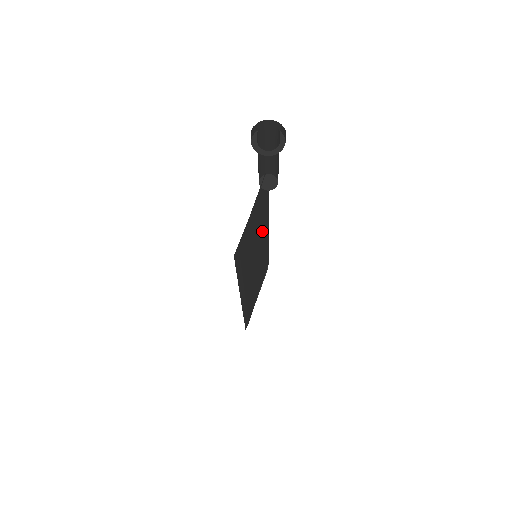
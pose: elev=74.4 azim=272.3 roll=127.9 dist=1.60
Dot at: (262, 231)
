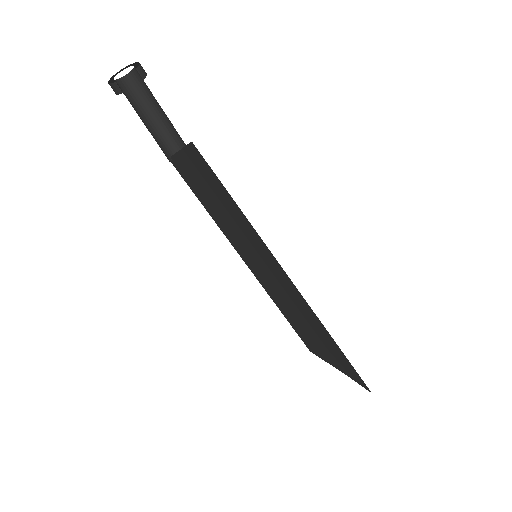
Dot at: (237, 245)
